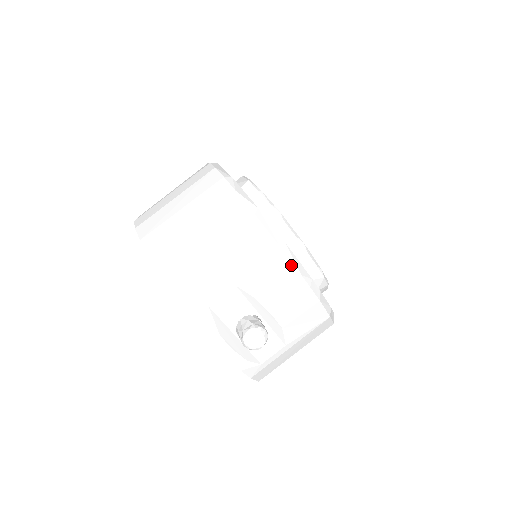
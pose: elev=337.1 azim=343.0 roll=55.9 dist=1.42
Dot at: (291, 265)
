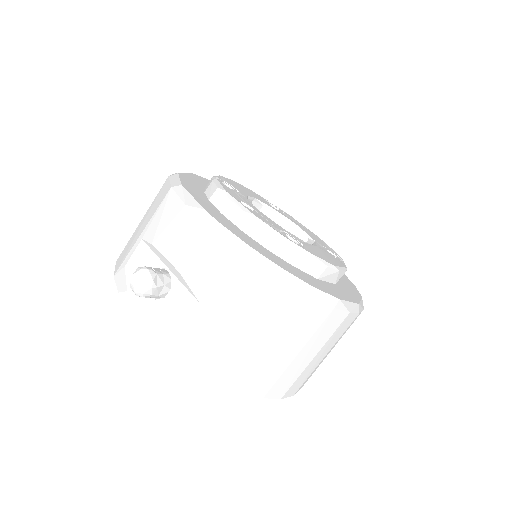
Dot at: (178, 199)
